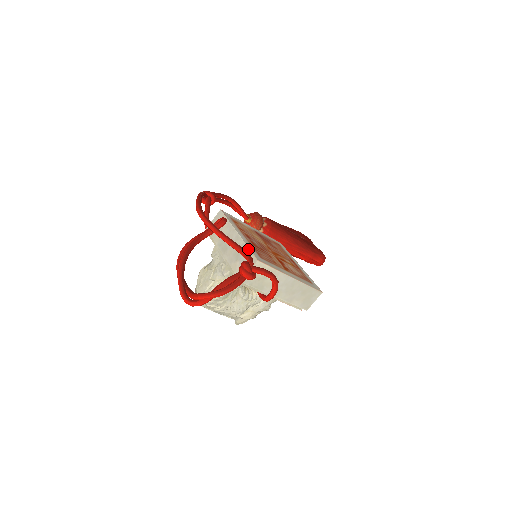
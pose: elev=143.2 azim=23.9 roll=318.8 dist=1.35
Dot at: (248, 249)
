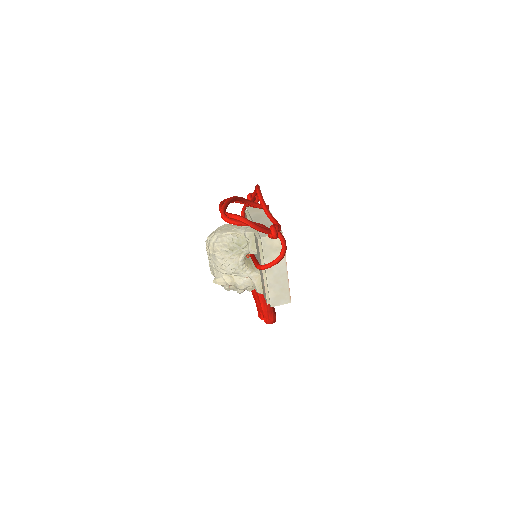
Dot at: occluded
